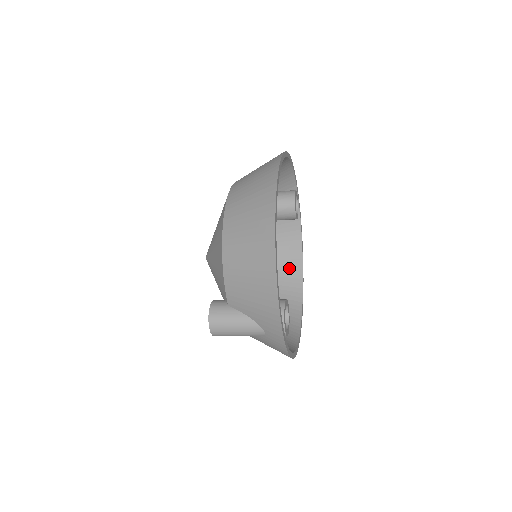
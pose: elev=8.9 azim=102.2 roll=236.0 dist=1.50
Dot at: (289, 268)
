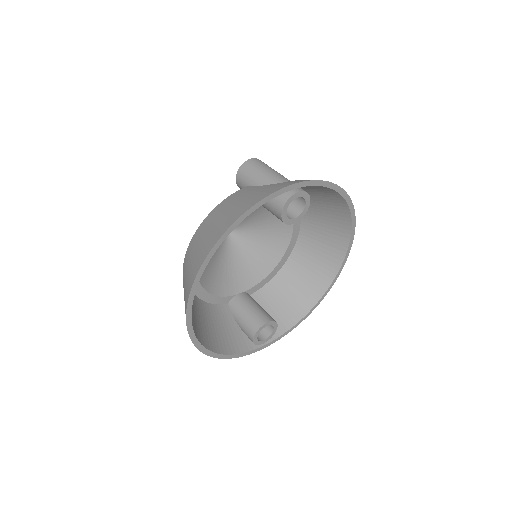
Dot at: (334, 211)
